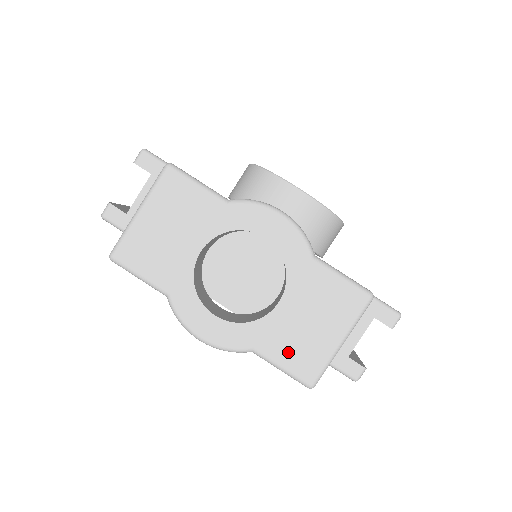
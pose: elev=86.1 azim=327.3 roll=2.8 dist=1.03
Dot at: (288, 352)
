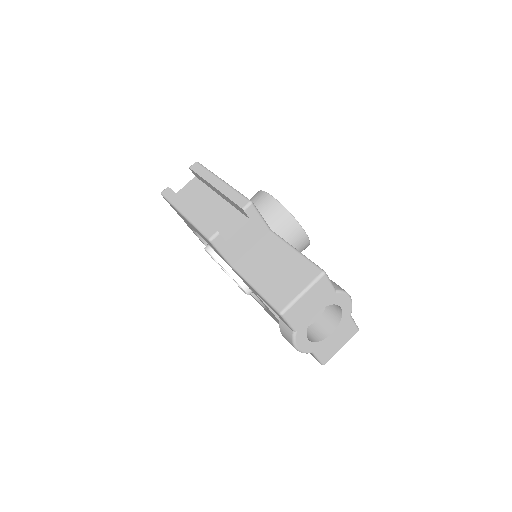
Dot at: (324, 353)
